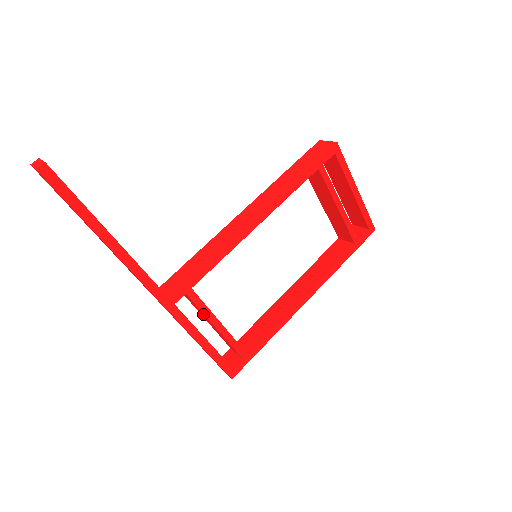
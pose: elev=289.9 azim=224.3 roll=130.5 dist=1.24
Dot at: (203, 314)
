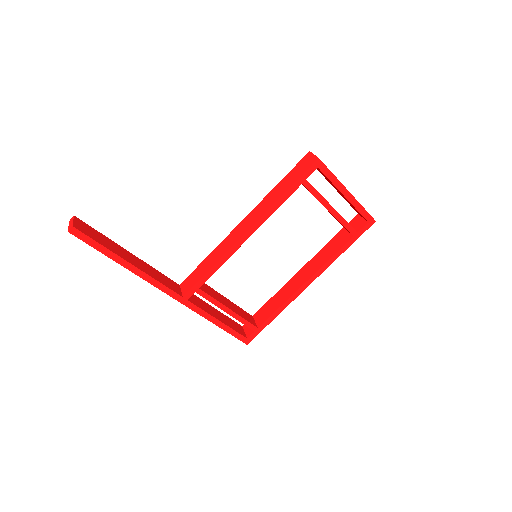
Dot at: occluded
